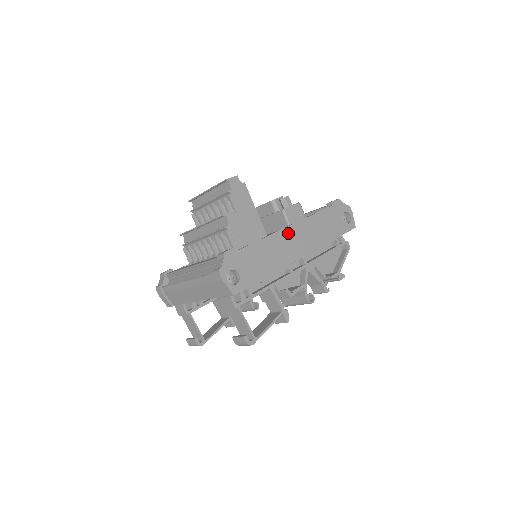
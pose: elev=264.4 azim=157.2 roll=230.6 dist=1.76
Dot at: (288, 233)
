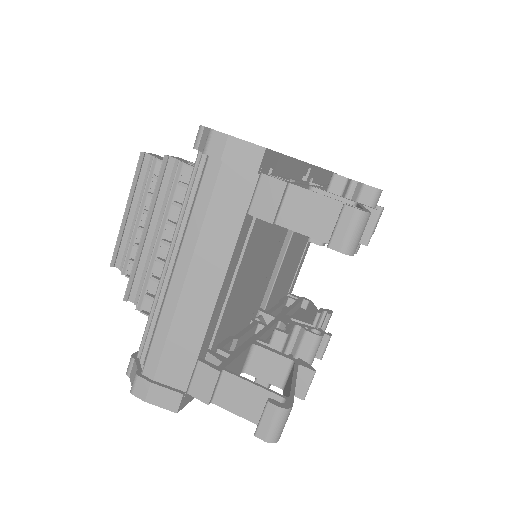
Dot at: occluded
